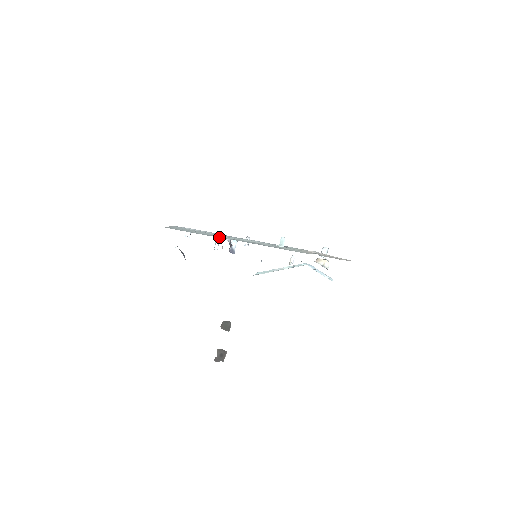
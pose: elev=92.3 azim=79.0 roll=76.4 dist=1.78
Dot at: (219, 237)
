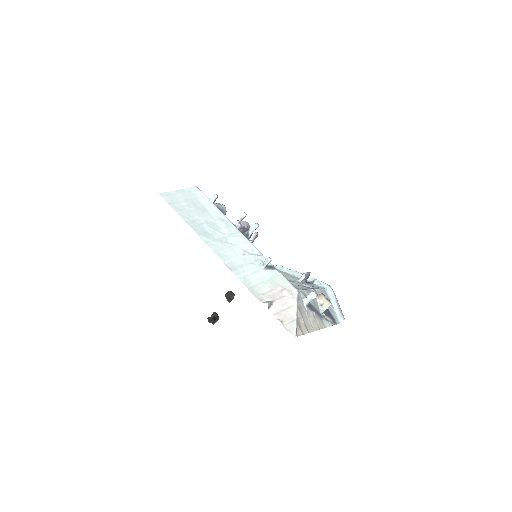
Dot at: (243, 214)
